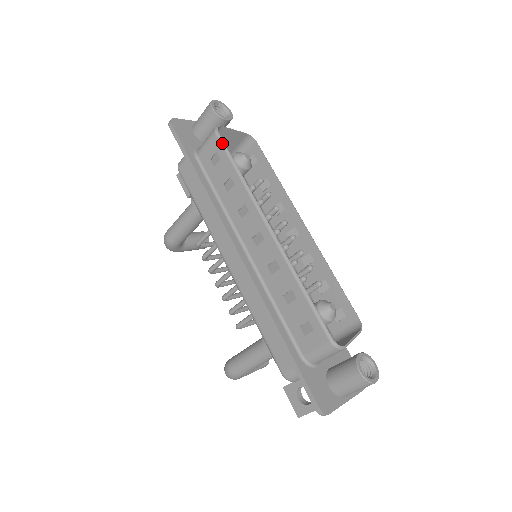
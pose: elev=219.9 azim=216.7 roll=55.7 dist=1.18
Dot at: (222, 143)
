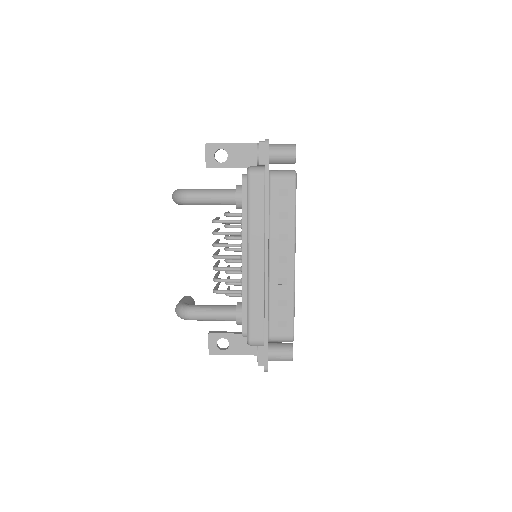
Dot at: (296, 188)
